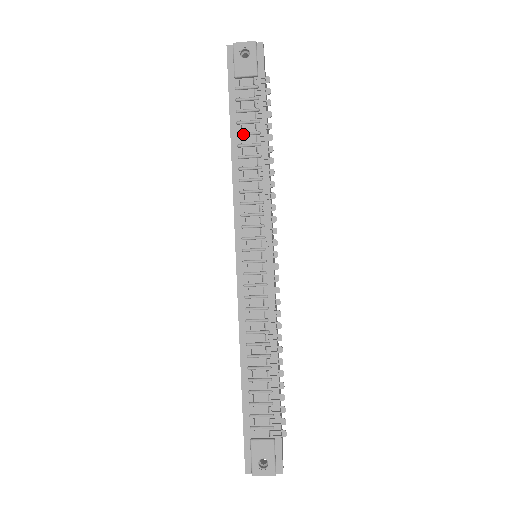
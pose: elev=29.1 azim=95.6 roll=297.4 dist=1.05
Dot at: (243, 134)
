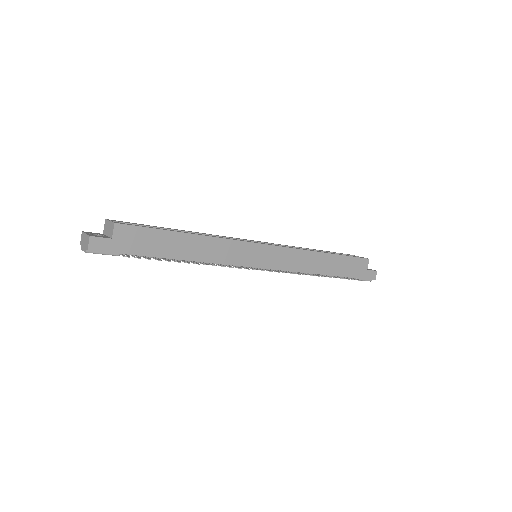
Dot at: occluded
